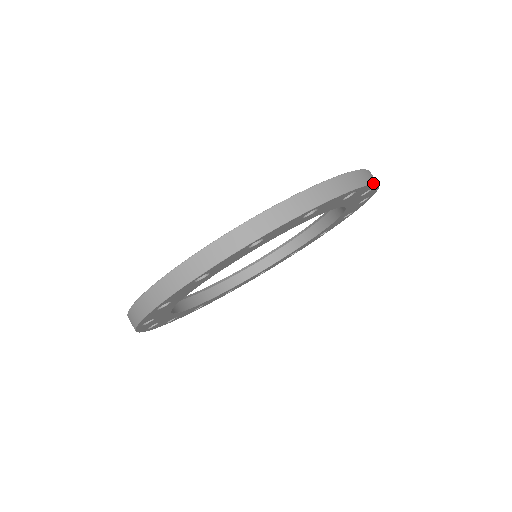
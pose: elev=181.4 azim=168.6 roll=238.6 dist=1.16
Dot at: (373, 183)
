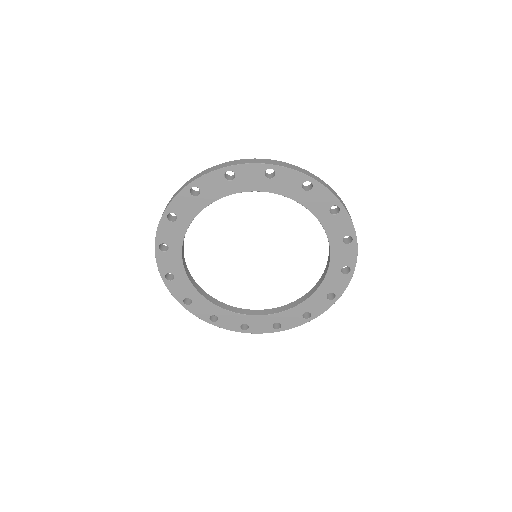
Dot at: (252, 163)
